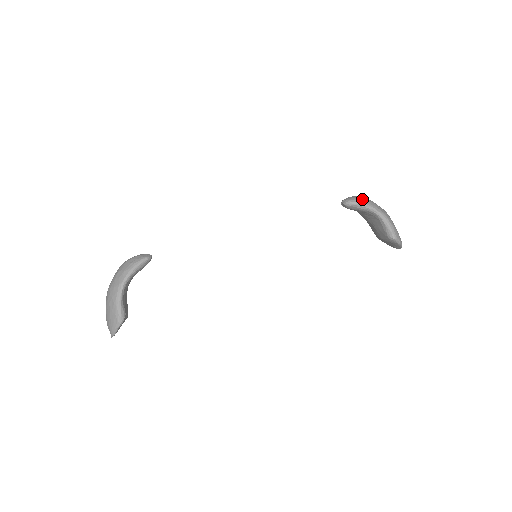
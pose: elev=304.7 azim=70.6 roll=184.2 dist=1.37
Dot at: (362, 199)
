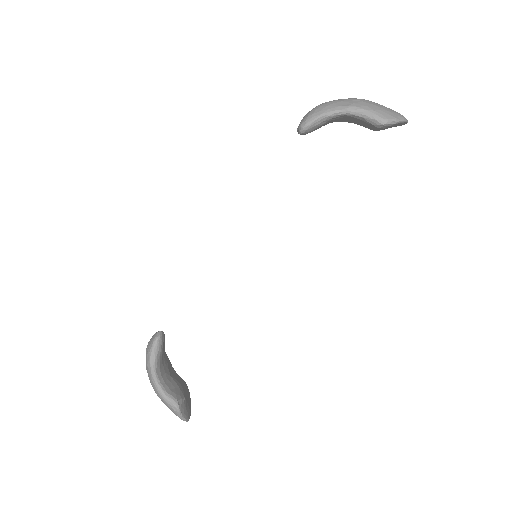
Dot at: (315, 111)
